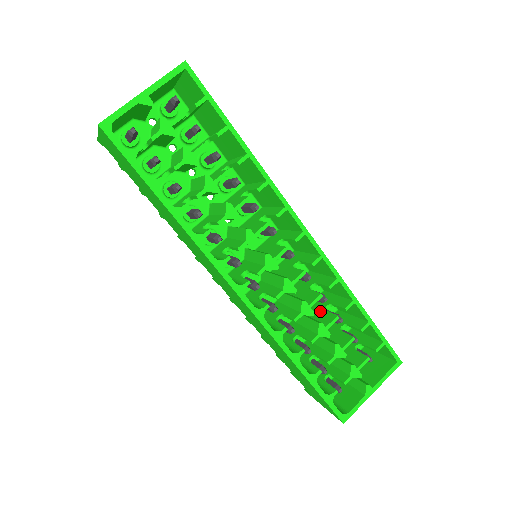
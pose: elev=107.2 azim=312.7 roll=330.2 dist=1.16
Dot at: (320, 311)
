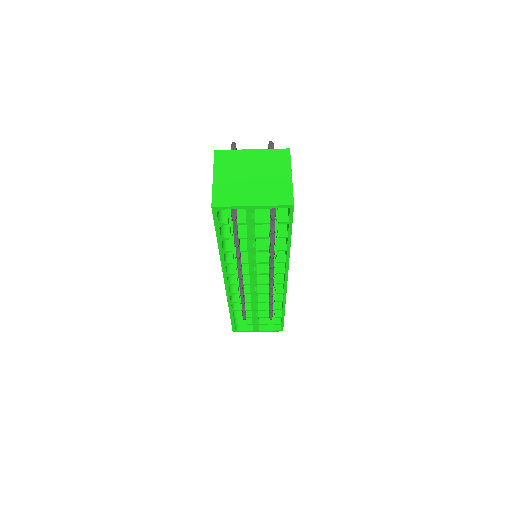
Dot at: occluded
